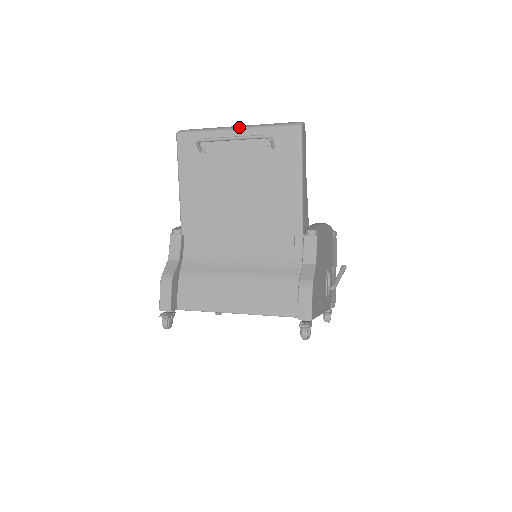
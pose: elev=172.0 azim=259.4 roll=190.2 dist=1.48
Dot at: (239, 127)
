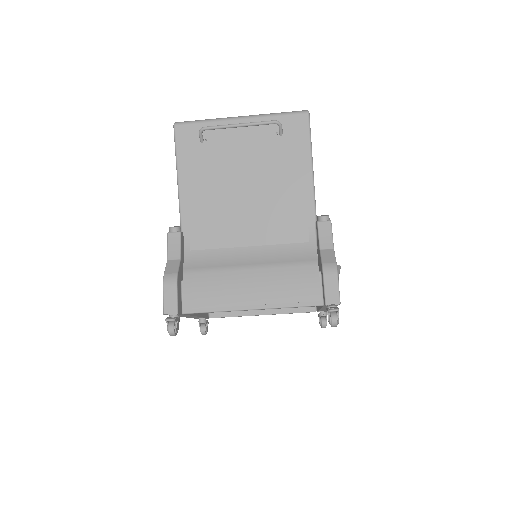
Dot at: (243, 116)
